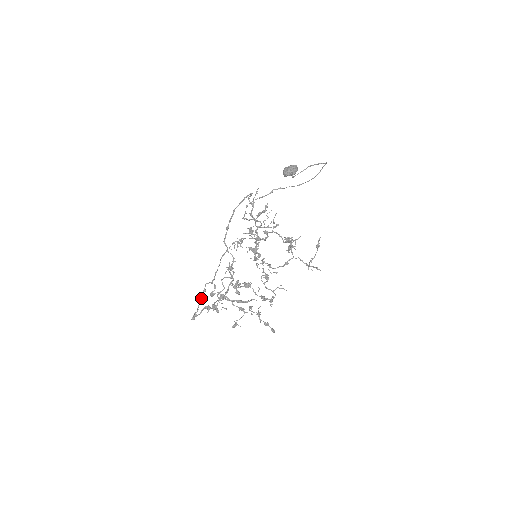
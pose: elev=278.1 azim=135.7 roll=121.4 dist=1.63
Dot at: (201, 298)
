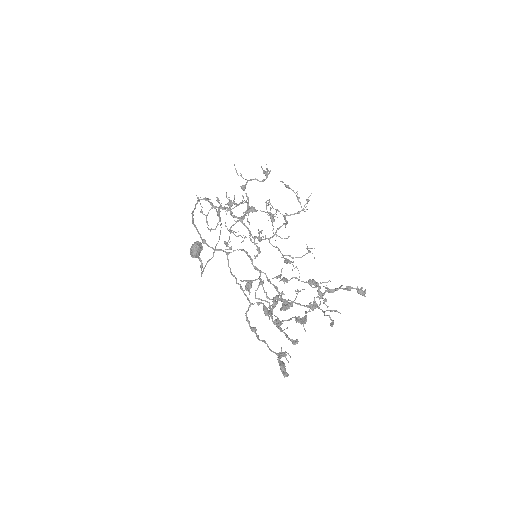
Dot at: (261, 340)
